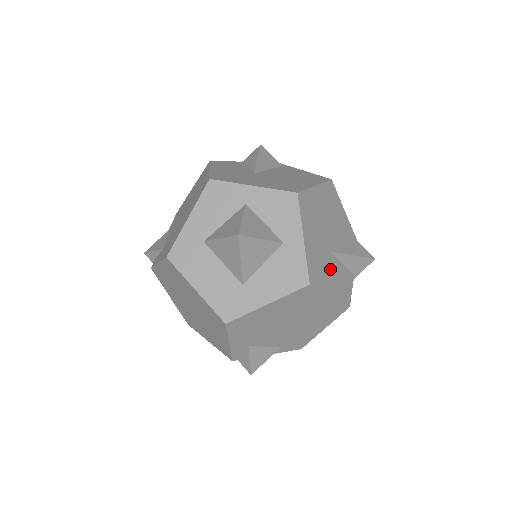
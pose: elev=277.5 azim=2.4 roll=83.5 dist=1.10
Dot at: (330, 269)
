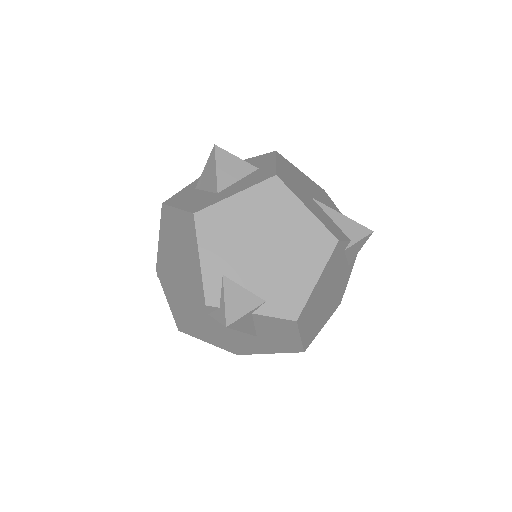
Dot at: (310, 202)
